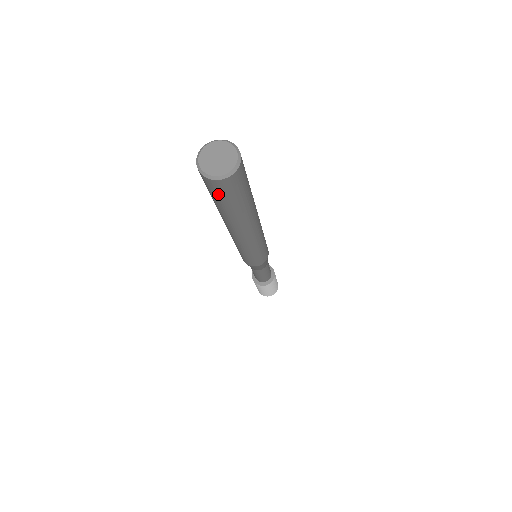
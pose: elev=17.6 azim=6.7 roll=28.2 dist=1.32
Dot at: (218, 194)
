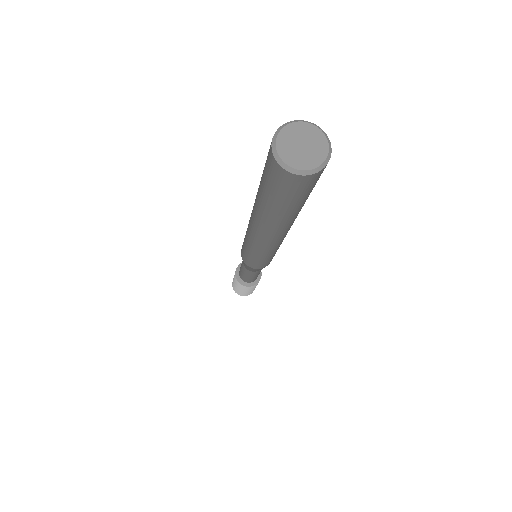
Dot at: (280, 189)
